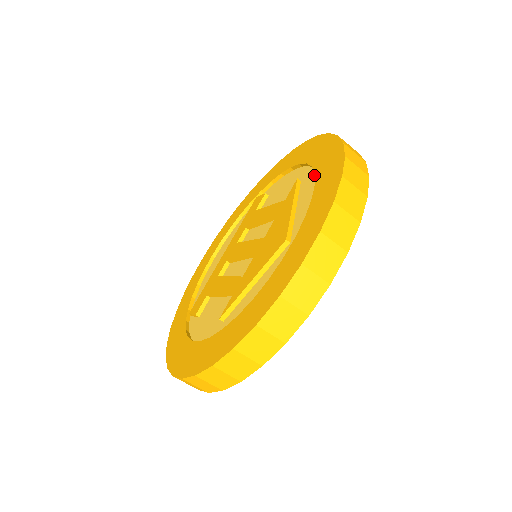
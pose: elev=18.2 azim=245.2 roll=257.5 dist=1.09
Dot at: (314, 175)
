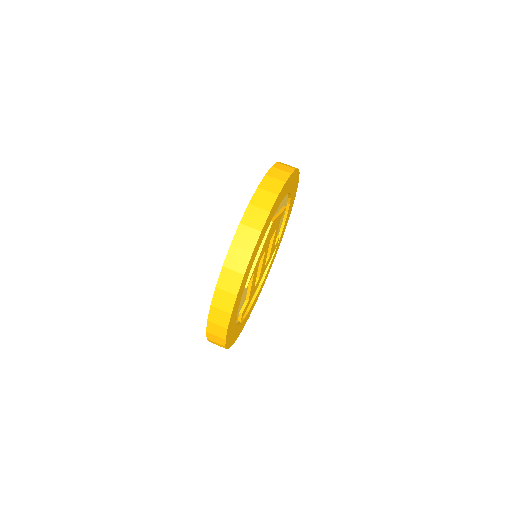
Dot at: occluded
